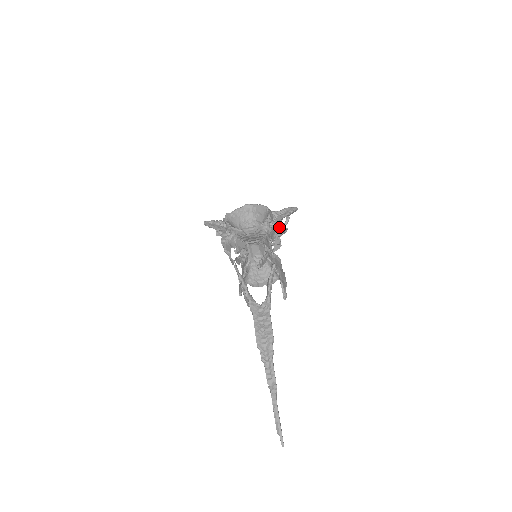
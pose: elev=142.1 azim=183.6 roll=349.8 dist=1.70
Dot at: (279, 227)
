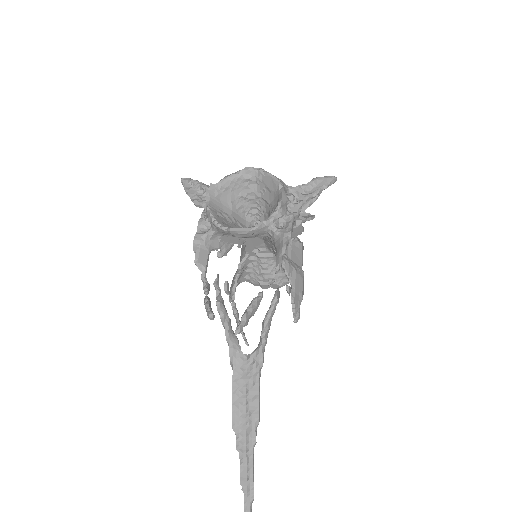
Dot at: (297, 219)
